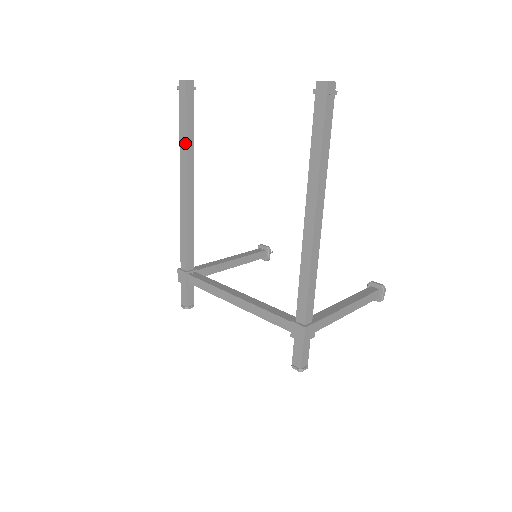
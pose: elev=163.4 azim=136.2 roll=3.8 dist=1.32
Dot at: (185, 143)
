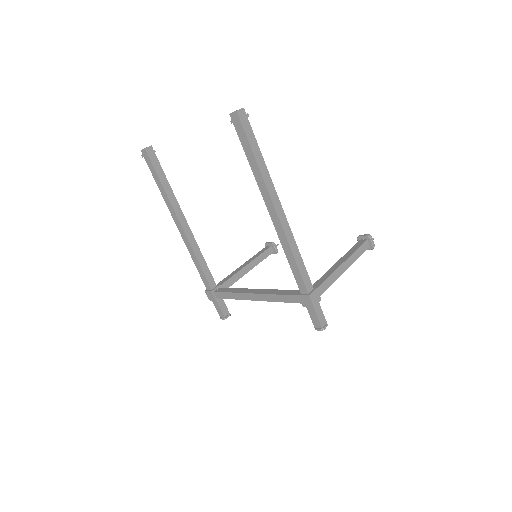
Dot at: (166, 194)
